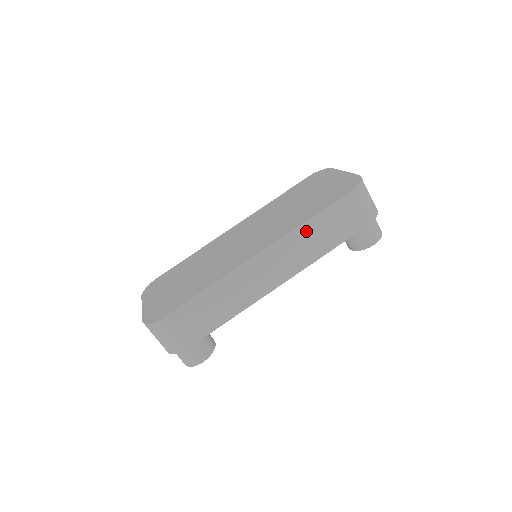
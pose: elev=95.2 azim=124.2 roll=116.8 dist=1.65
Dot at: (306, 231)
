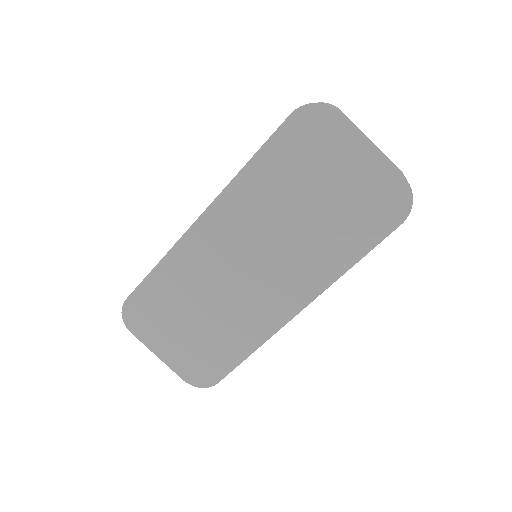
Dot at: occluded
